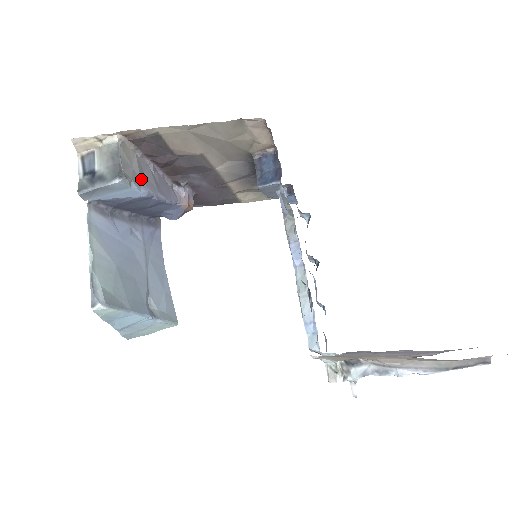
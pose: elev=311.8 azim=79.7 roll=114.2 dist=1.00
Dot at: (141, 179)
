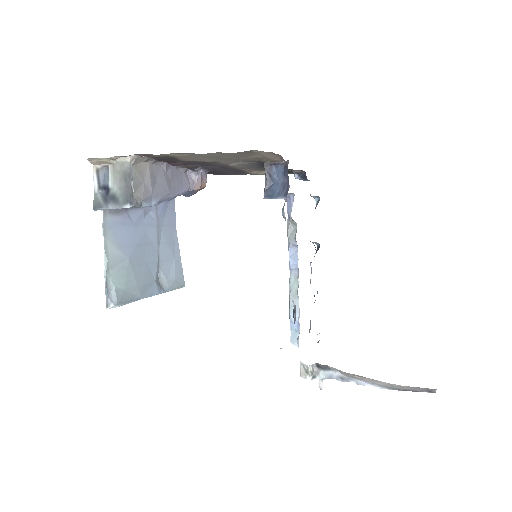
Dot at: (152, 191)
